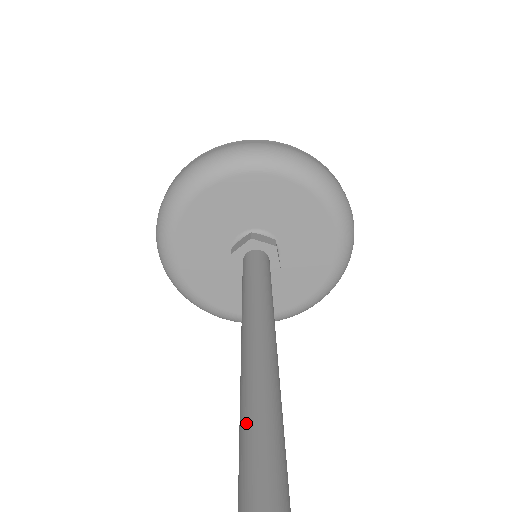
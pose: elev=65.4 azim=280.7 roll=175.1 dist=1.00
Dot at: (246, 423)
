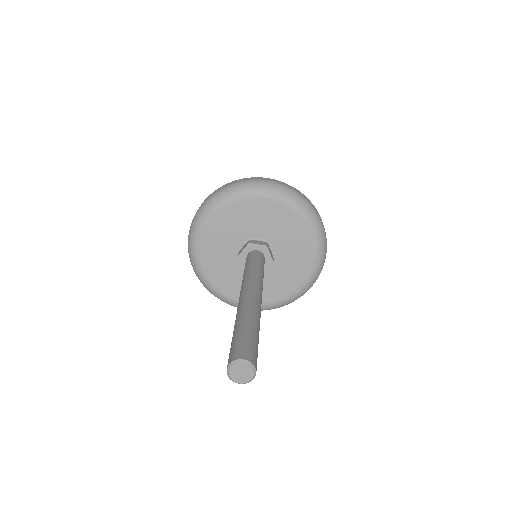
Dot at: (235, 328)
